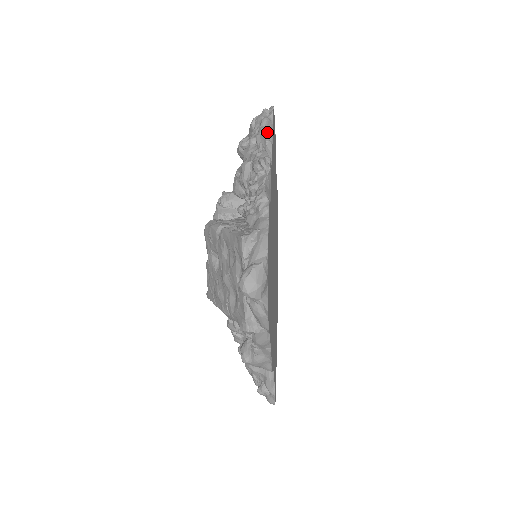
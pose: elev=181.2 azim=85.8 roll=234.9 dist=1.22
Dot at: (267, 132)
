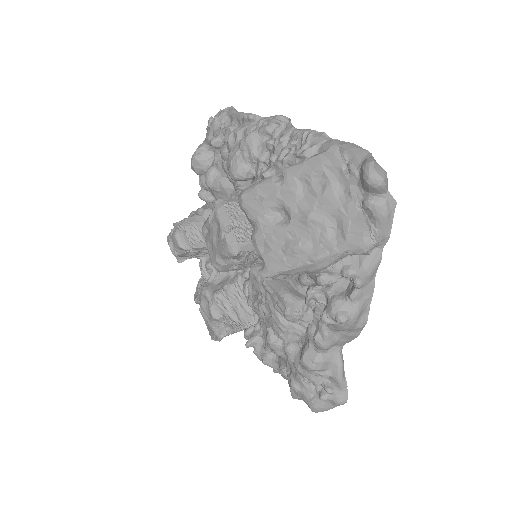
Dot at: occluded
